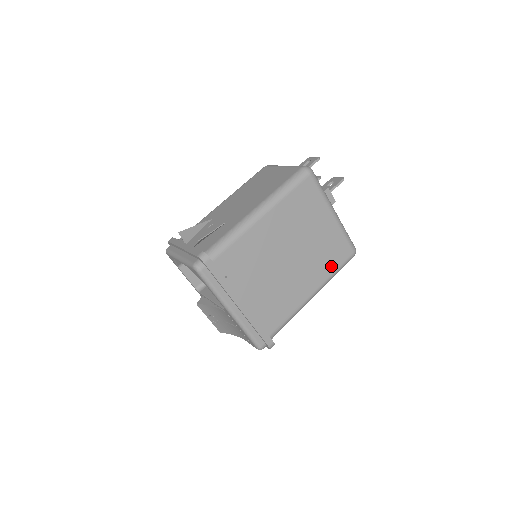
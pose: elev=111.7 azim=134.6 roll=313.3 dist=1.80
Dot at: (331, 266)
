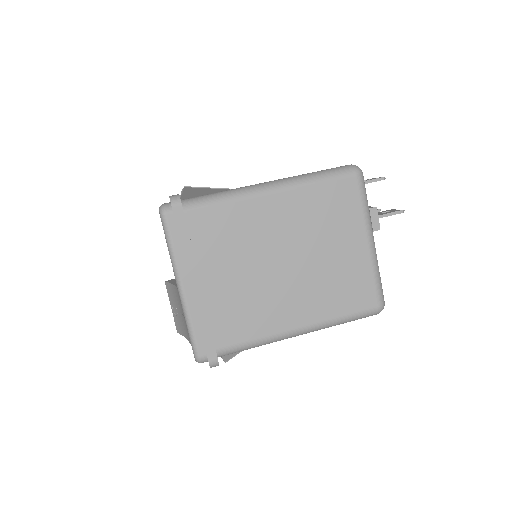
Dot at: (340, 306)
